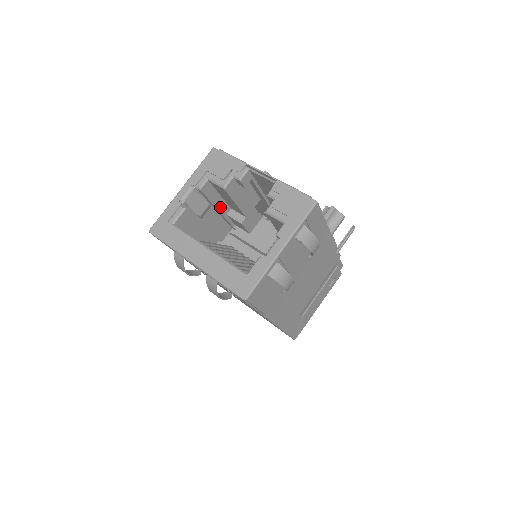
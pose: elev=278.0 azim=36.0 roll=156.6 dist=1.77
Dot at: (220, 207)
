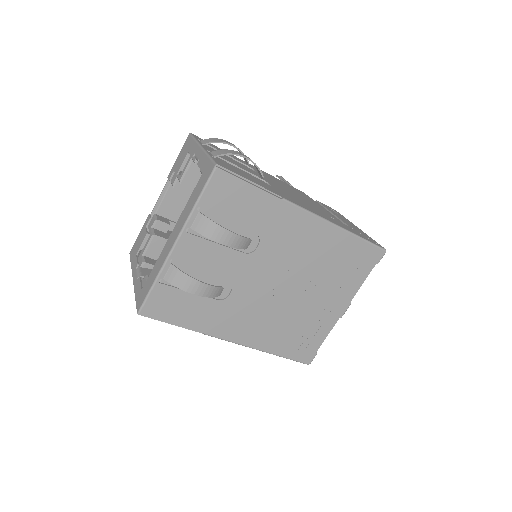
Dot at: occluded
